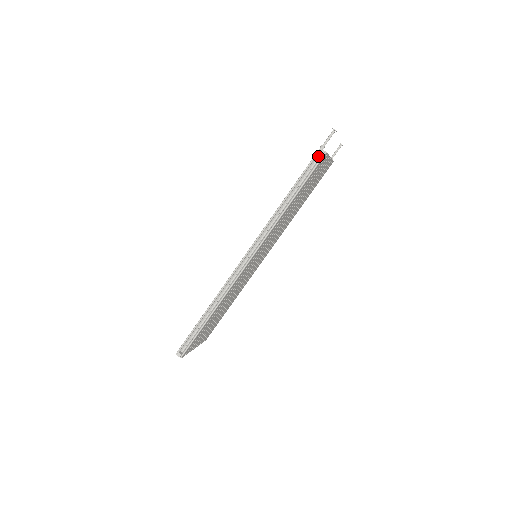
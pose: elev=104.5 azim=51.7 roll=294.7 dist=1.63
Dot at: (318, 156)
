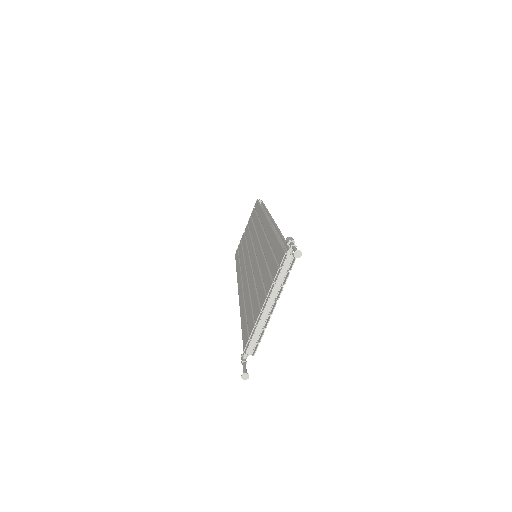
Dot at: occluded
